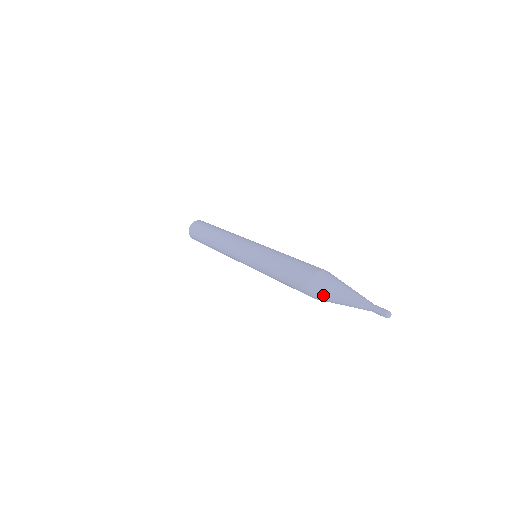
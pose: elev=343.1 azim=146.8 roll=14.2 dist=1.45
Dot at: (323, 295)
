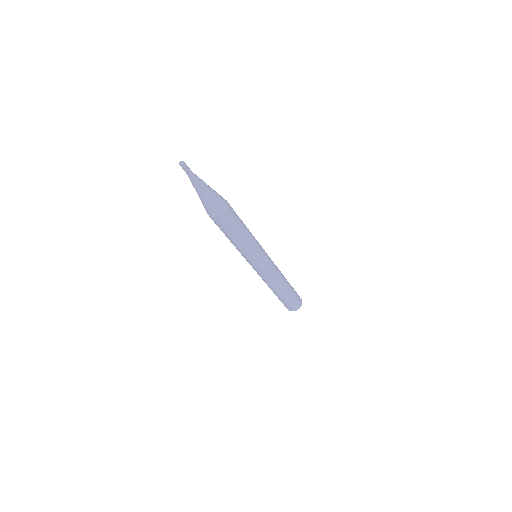
Dot at: occluded
